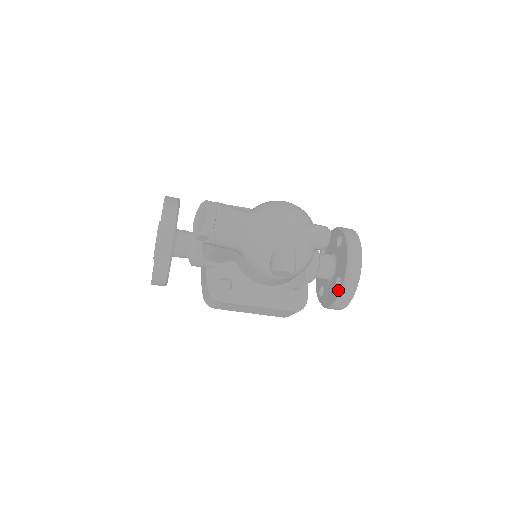
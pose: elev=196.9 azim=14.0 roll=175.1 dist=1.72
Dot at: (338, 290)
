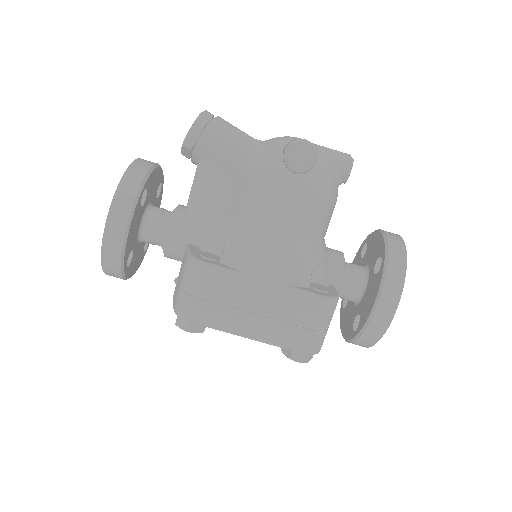
Dot at: (381, 267)
